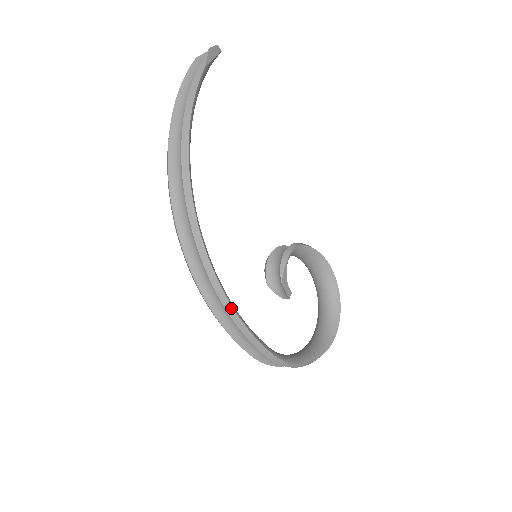
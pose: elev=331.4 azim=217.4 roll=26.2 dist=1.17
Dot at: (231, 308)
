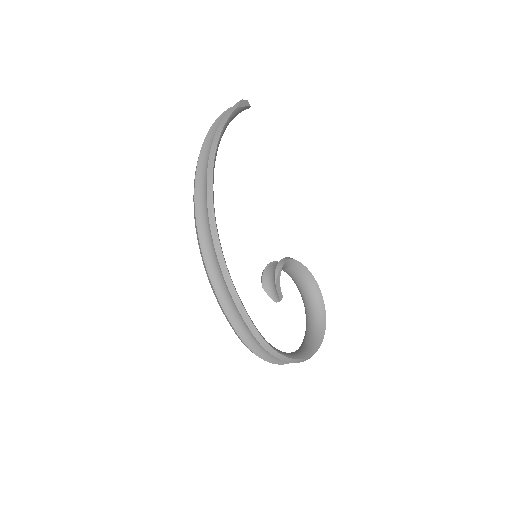
Dot at: (229, 279)
